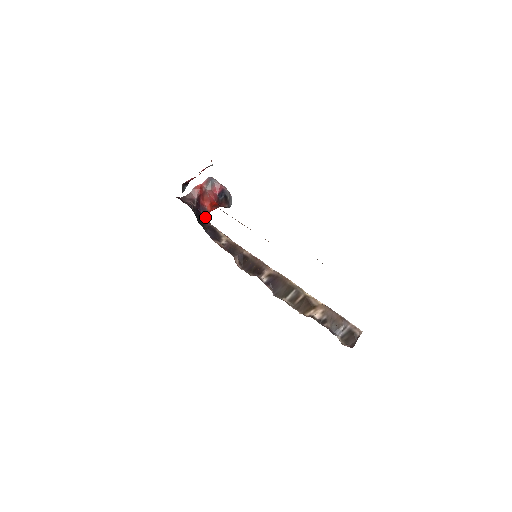
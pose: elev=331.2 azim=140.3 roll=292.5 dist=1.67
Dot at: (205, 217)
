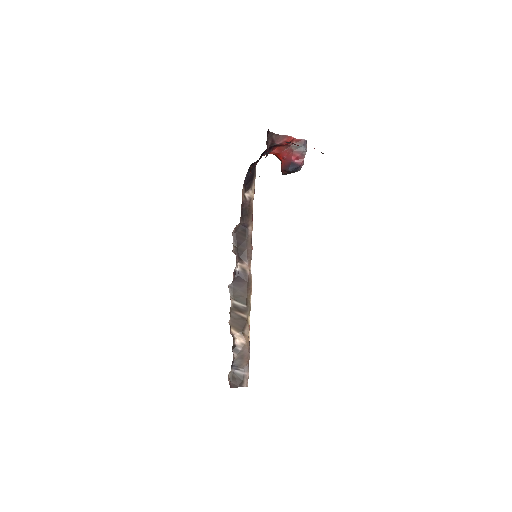
Dot at: occluded
